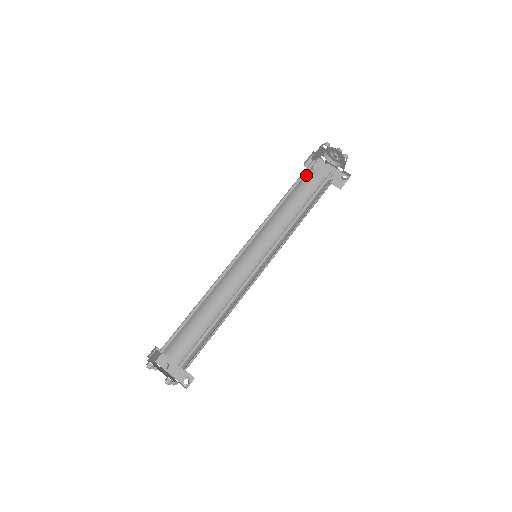
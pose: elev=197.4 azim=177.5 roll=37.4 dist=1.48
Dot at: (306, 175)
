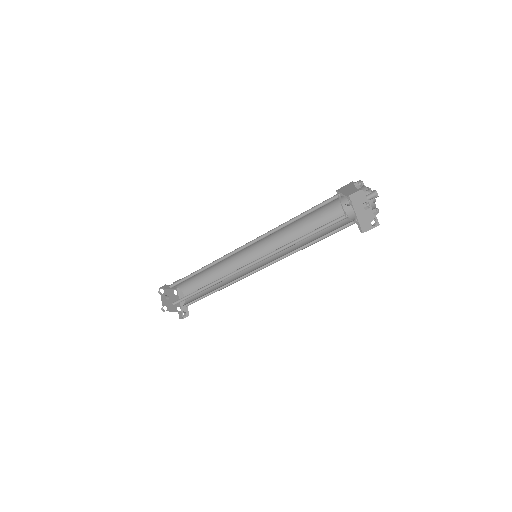
Dot at: (335, 203)
